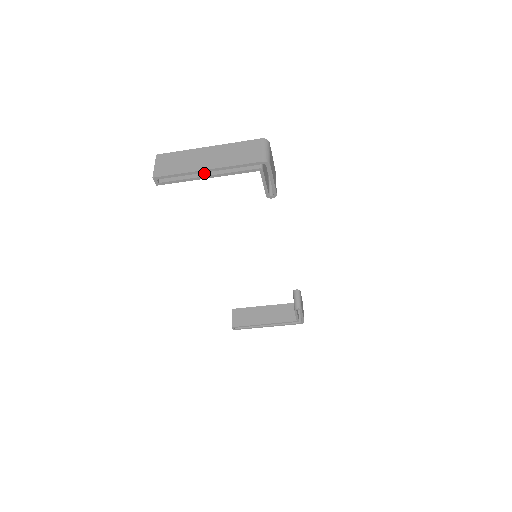
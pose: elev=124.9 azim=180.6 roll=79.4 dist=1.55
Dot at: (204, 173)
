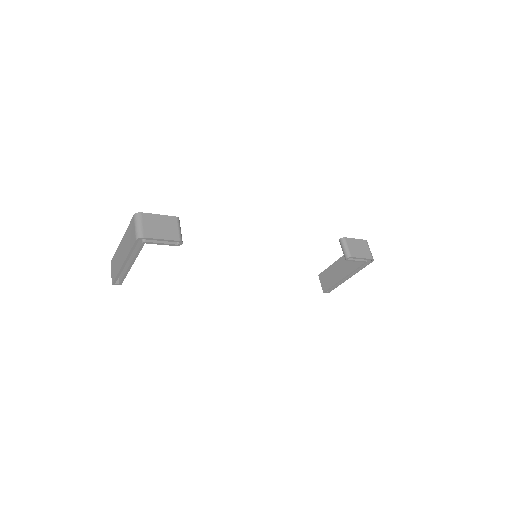
Dot at: (128, 263)
